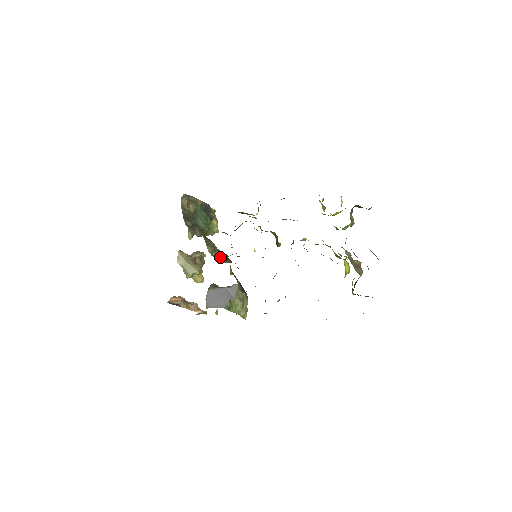
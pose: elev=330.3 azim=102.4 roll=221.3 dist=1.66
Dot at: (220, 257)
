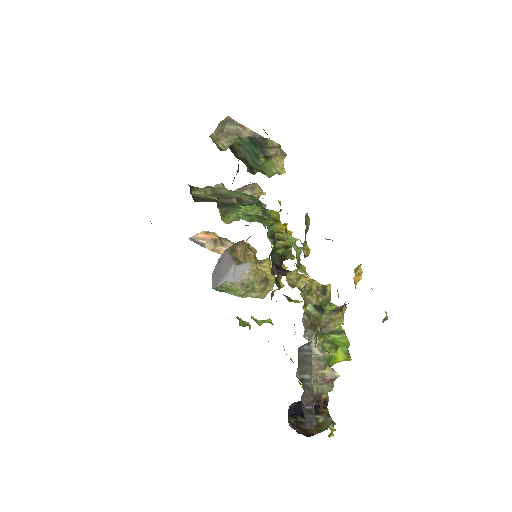
Dot at: occluded
